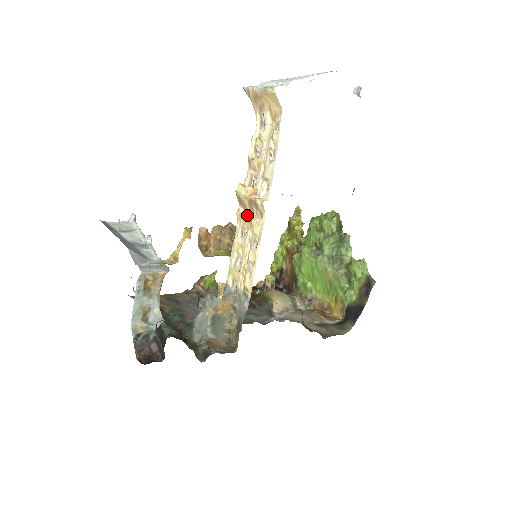
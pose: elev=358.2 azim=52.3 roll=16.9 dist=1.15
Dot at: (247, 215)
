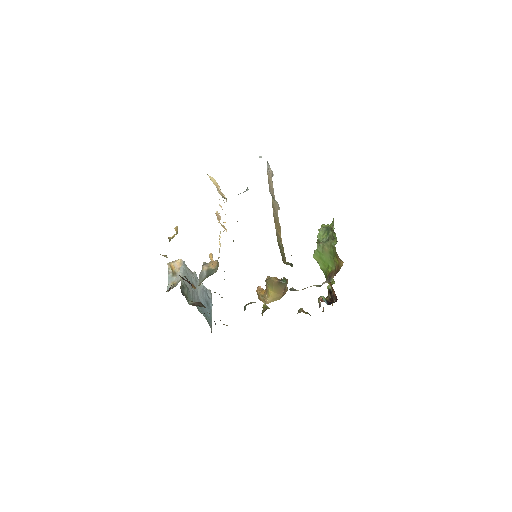
Dot at: occluded
